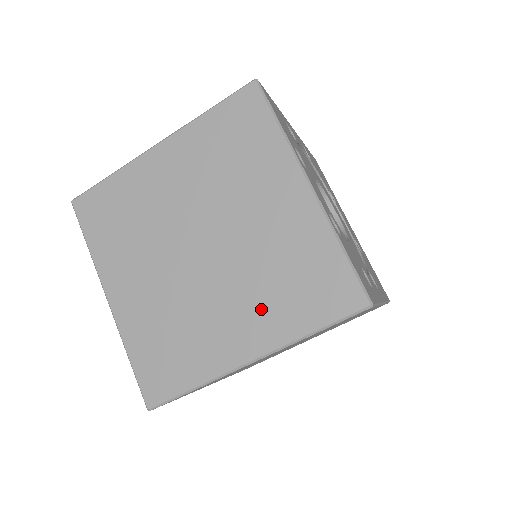
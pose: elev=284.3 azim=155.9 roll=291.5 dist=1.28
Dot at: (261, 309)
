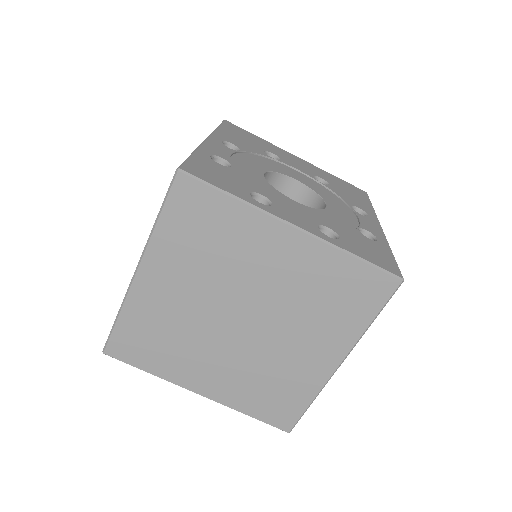
Dot at: (322, 331)
